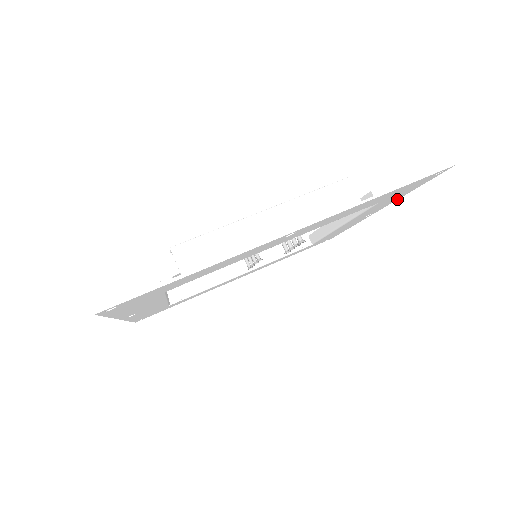
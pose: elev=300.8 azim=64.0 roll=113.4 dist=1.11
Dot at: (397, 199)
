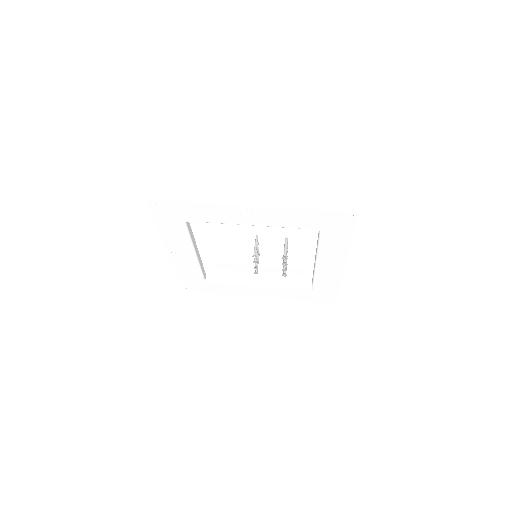
Dot at: (349, 249)
